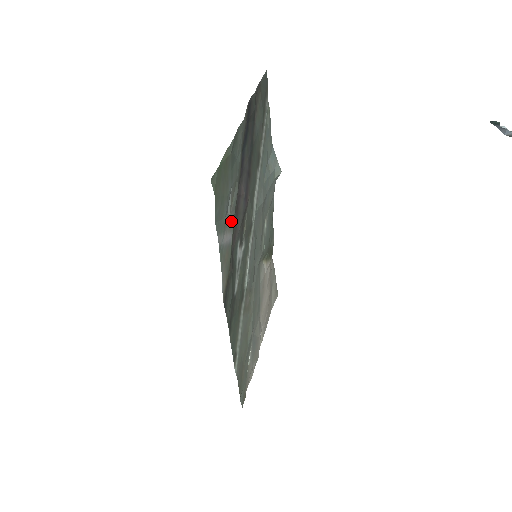
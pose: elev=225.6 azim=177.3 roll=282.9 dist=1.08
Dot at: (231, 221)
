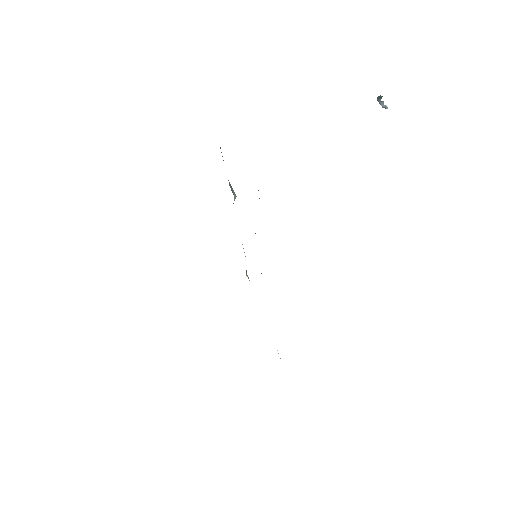
Dot at: occluded
